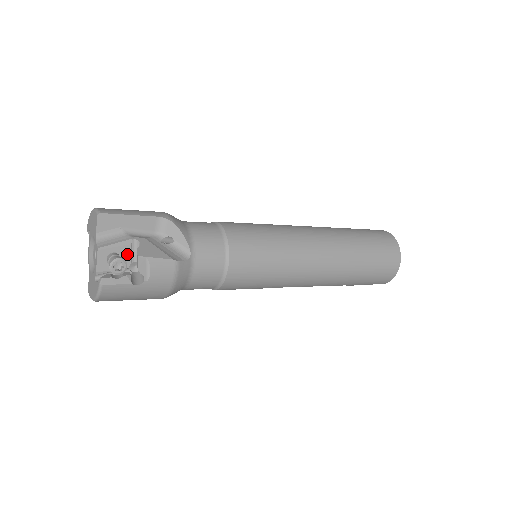
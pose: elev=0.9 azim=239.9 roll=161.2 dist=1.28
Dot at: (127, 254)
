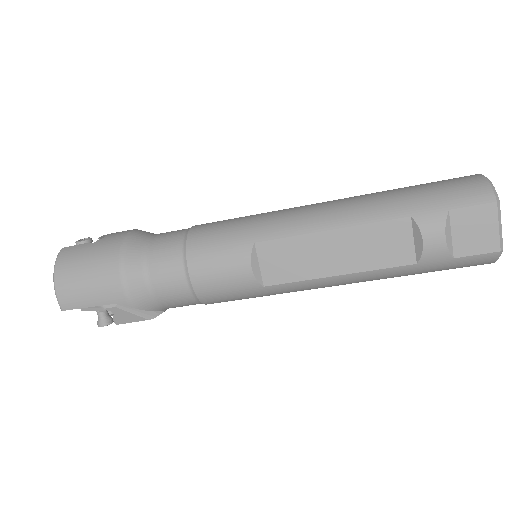
Dot at: occluded
